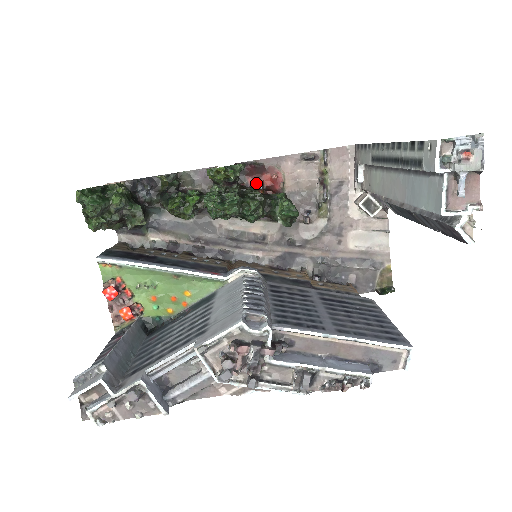
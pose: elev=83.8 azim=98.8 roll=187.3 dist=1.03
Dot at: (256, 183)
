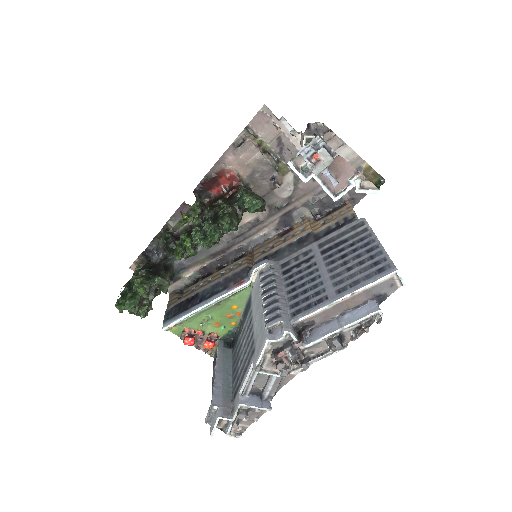
Dot at: (219, 190)
